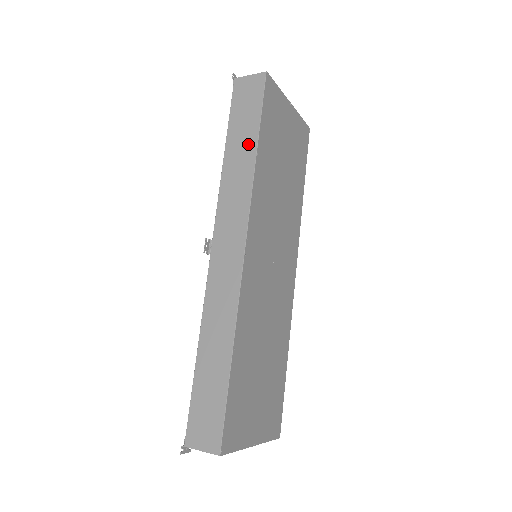
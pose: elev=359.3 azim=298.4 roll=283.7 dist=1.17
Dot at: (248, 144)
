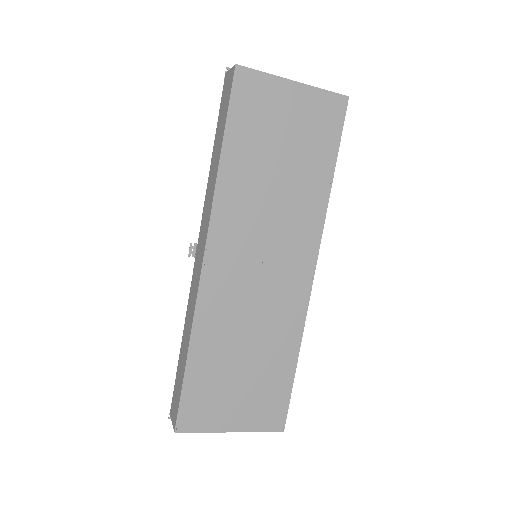
Dot at: (218, 149)
